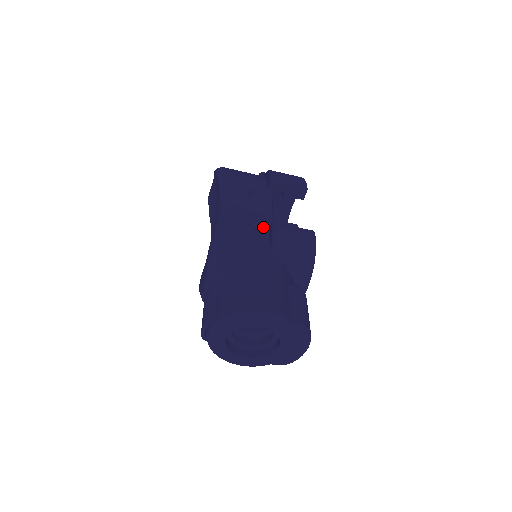
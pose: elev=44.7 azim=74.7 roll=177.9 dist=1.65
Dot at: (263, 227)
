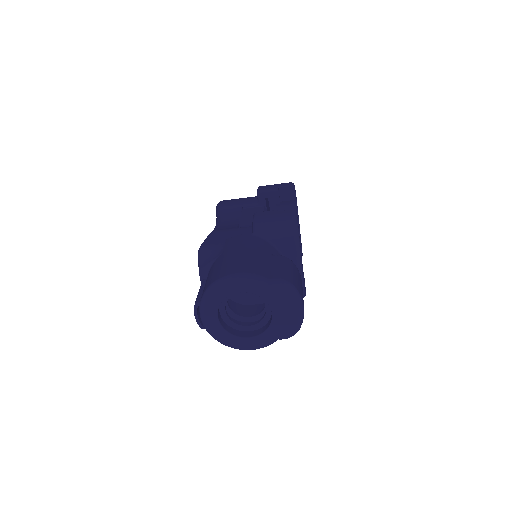
Dot at: occluded
